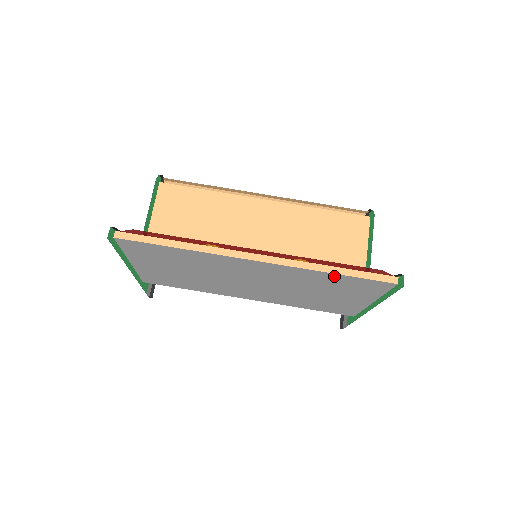
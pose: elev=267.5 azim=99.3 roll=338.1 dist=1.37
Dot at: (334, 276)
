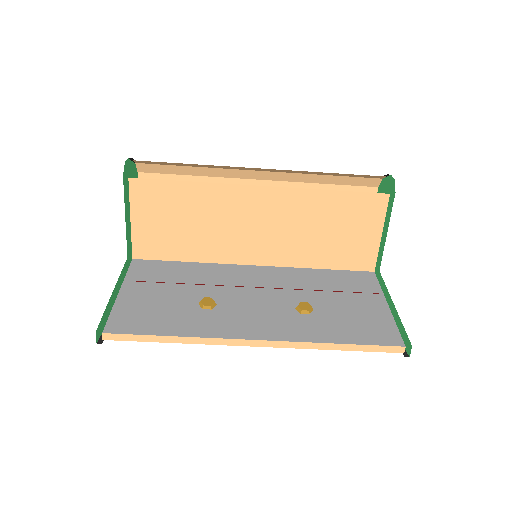
Dot at: occluded
